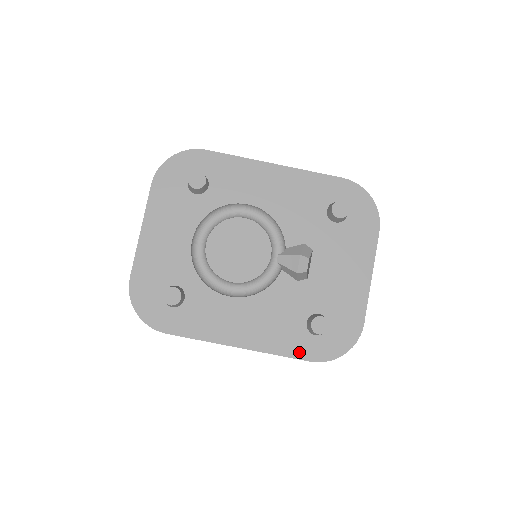
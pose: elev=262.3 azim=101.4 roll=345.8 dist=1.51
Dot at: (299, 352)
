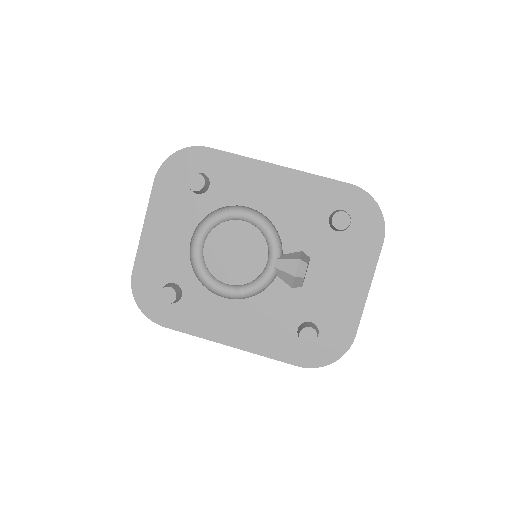
Dot at: (288, 356)
